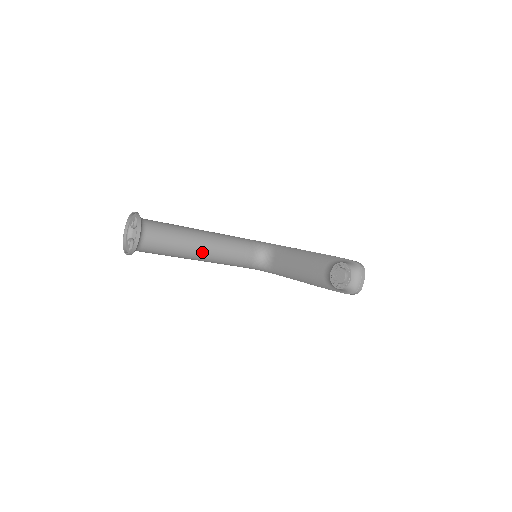
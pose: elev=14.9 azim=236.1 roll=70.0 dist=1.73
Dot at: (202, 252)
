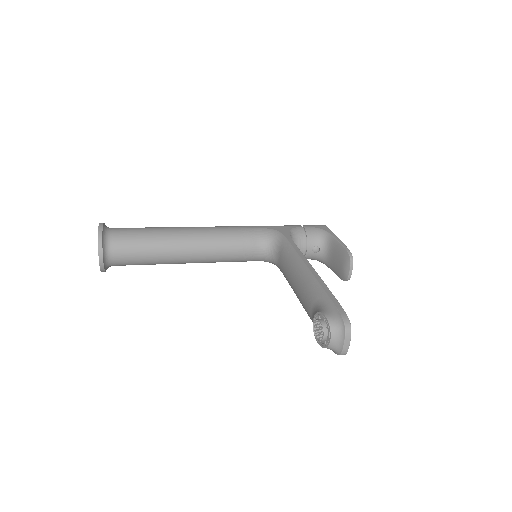
Dot at: (187, 258)
